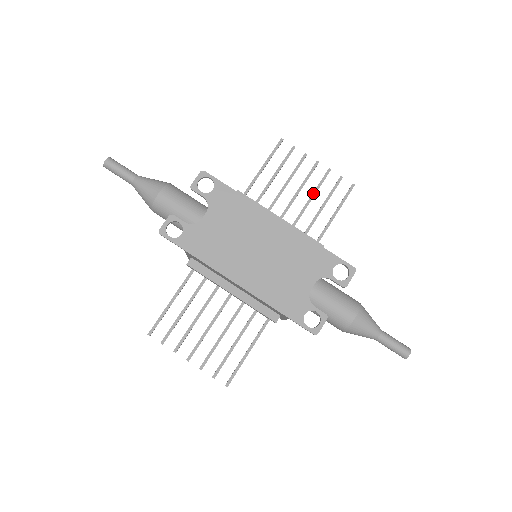
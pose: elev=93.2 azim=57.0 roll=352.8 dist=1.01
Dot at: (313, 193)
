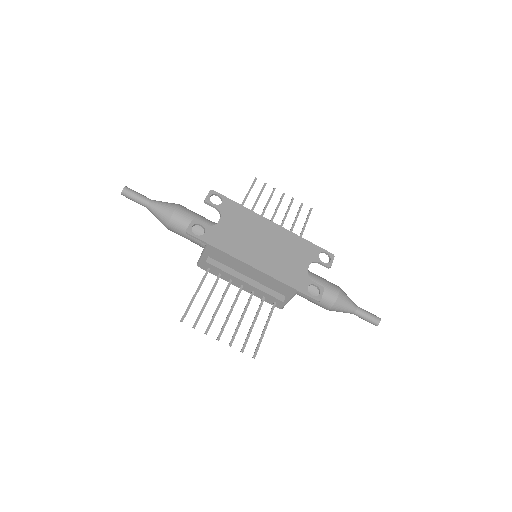
Dot at: (286, 213)
